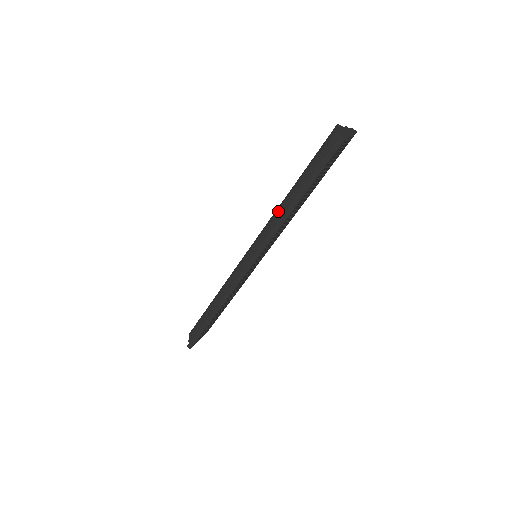
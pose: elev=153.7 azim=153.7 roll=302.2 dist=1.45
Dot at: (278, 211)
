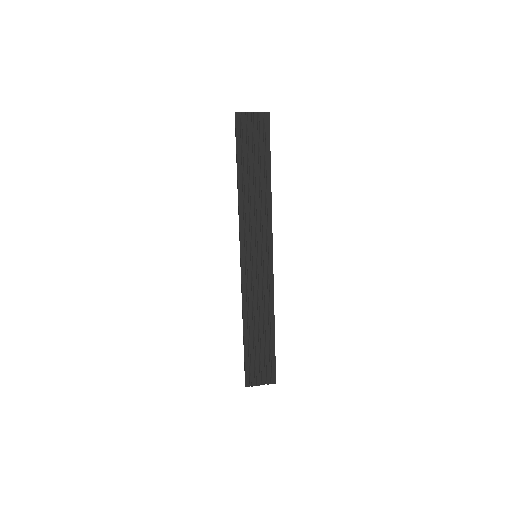
Dot at: occluded
